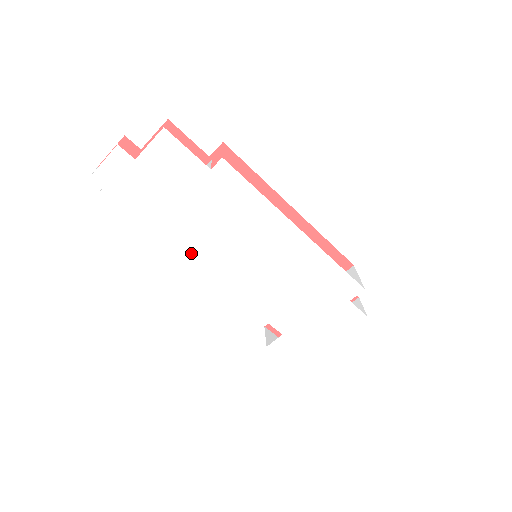
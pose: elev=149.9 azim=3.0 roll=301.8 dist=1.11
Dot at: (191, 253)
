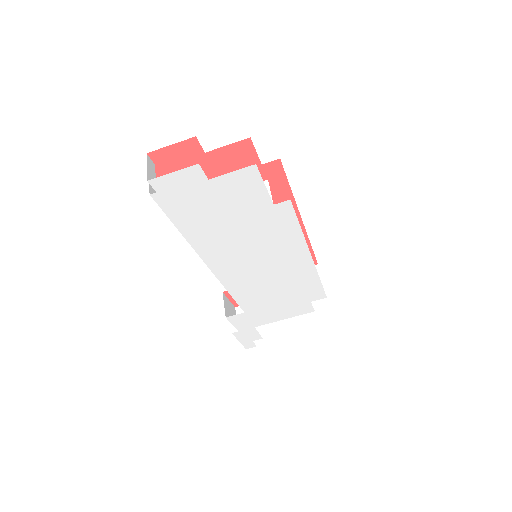
Dot at: (209, 254)
